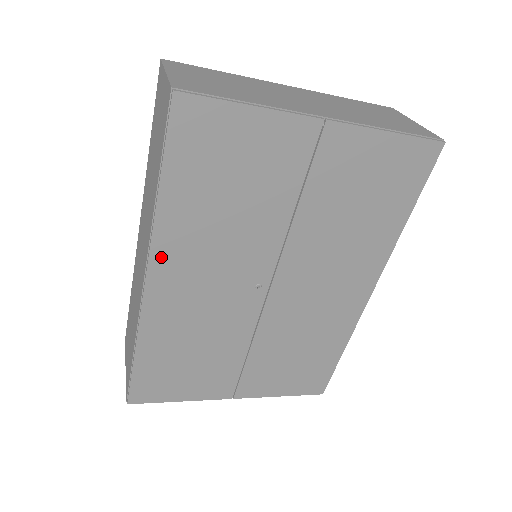
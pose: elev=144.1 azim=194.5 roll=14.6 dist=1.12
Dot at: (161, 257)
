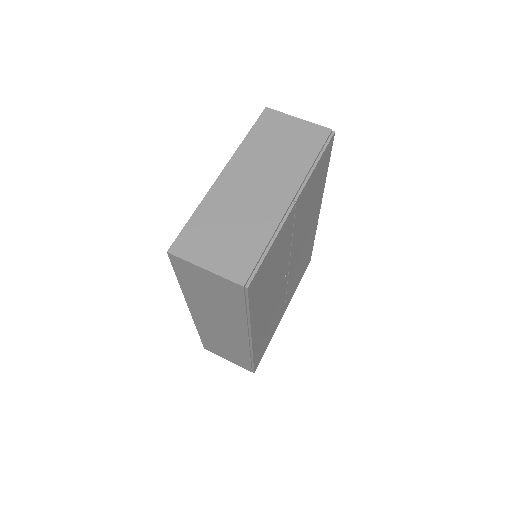
Dot at: (255, 327)
